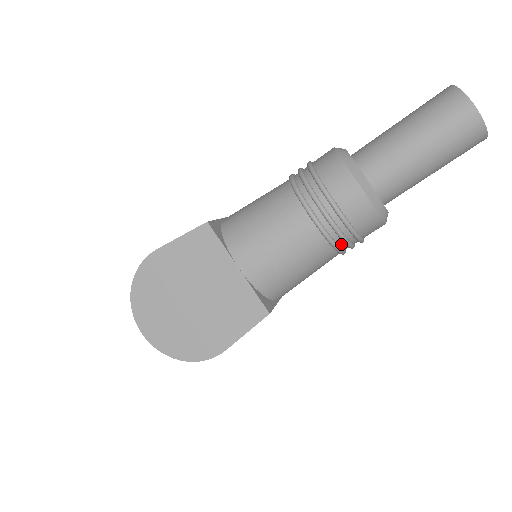
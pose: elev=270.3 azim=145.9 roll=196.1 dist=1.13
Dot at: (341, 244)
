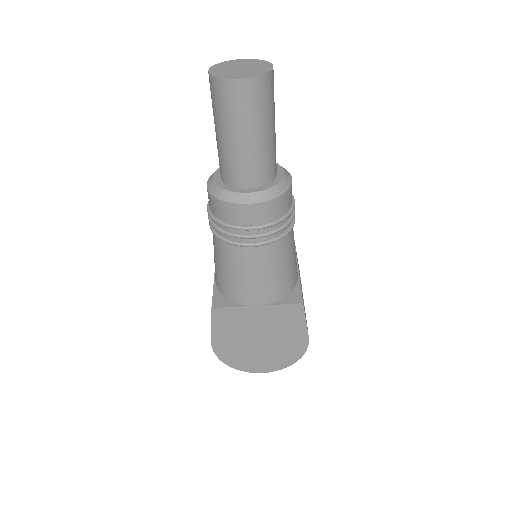
Dot at: (286, 228)
